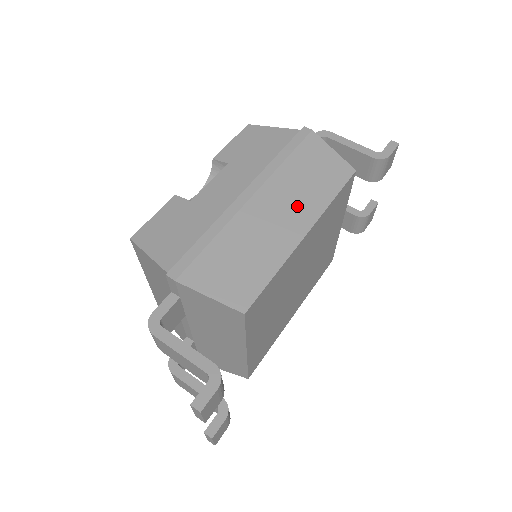
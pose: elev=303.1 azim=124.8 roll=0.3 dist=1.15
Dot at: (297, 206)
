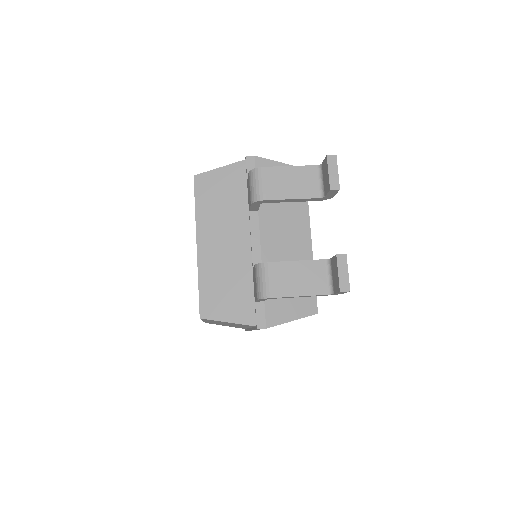
Dot at: occluded
